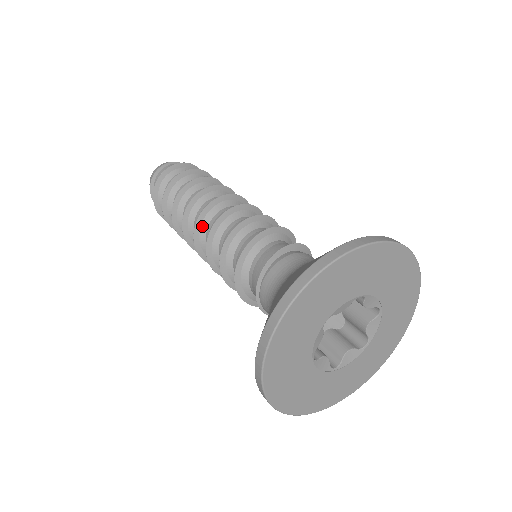
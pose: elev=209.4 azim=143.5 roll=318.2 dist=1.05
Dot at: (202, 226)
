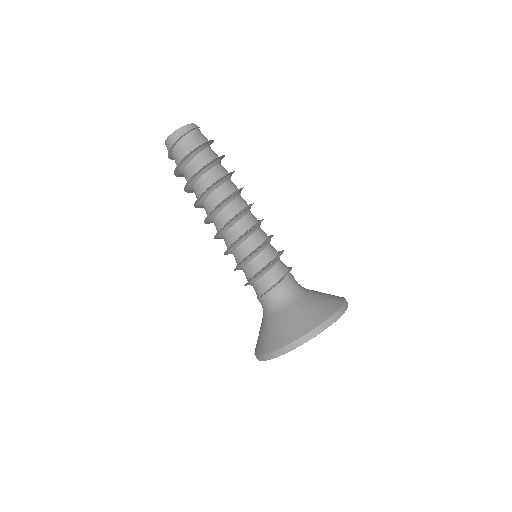
Dot at: (226, 228)
